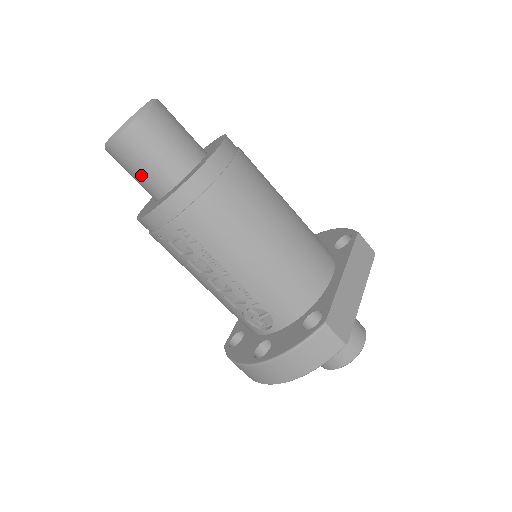
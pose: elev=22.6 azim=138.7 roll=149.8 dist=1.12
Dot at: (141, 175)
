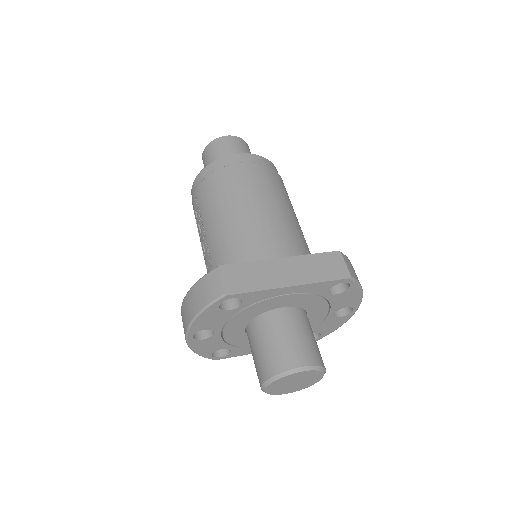
Dot at: occluded
